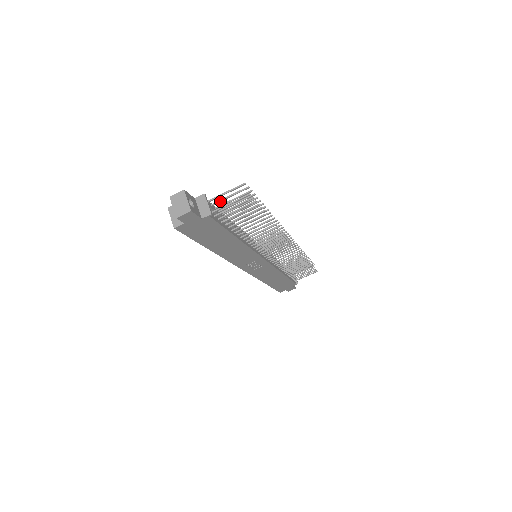
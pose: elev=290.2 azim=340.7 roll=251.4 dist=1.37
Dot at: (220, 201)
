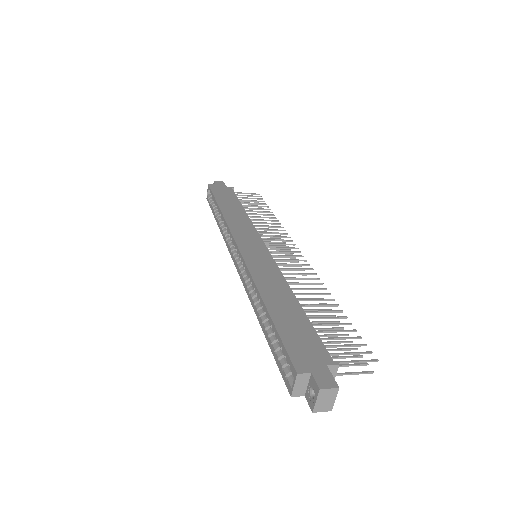
Dot at: (338, 355)
